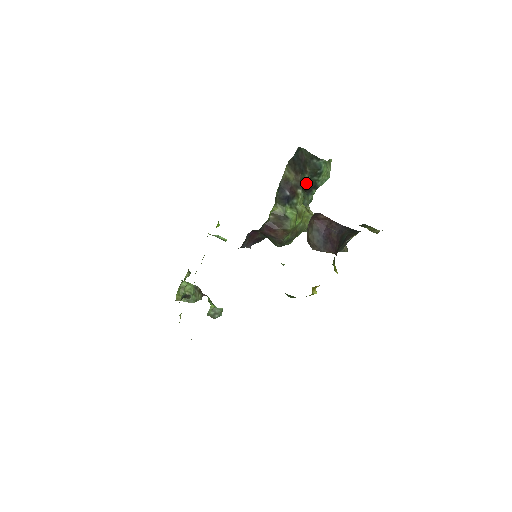
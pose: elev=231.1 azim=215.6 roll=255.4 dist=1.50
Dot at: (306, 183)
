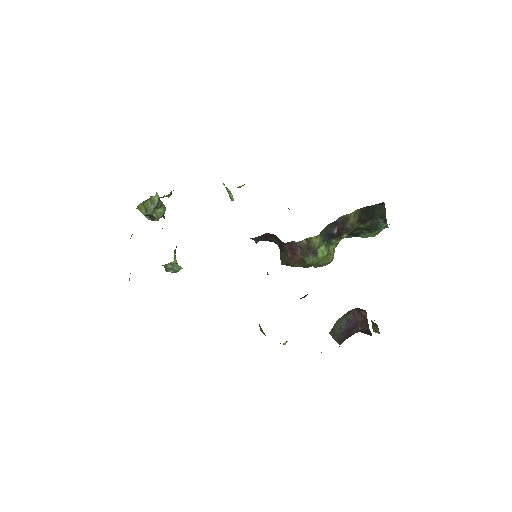
Dot at: (354, 229)
